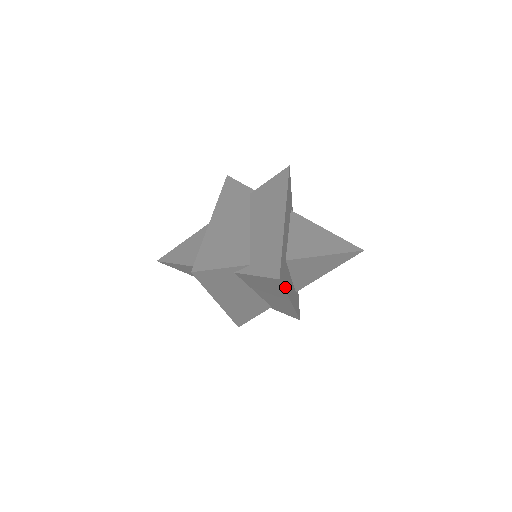
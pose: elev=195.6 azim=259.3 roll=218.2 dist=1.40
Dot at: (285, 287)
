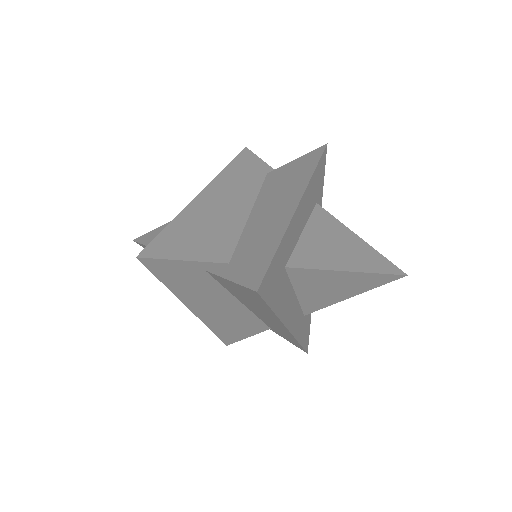
Dot at: (274, 305)
